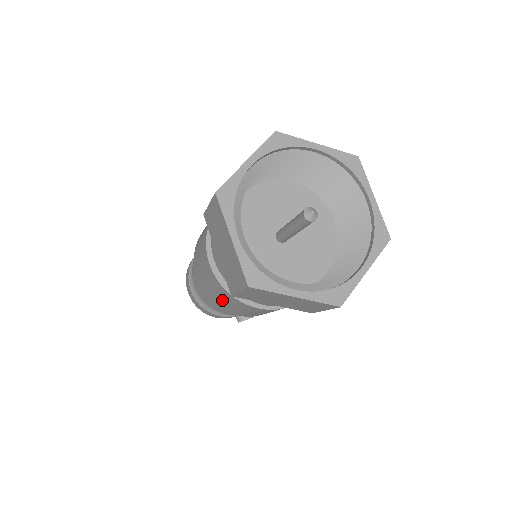
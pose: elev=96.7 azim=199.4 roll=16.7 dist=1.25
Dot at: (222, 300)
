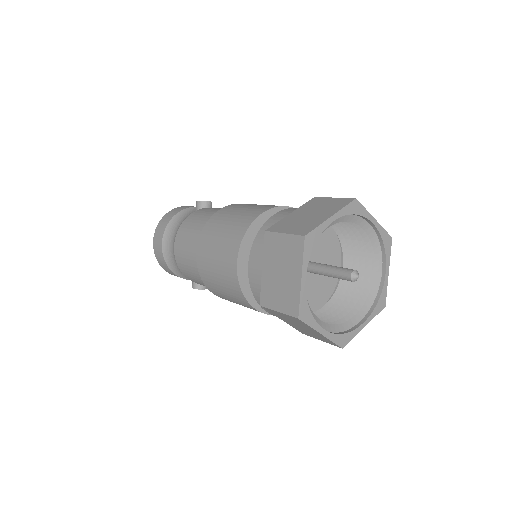
Dot at: (221, 286)
